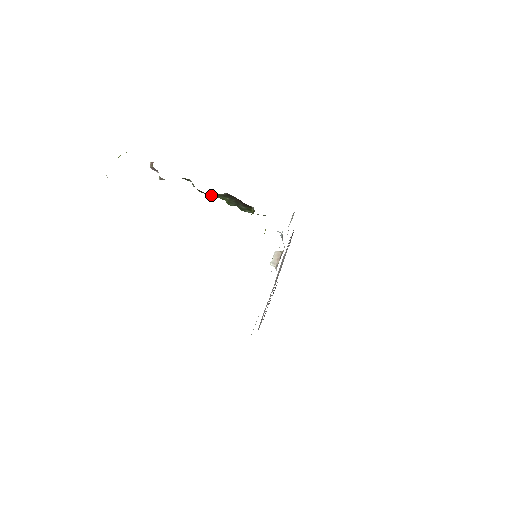
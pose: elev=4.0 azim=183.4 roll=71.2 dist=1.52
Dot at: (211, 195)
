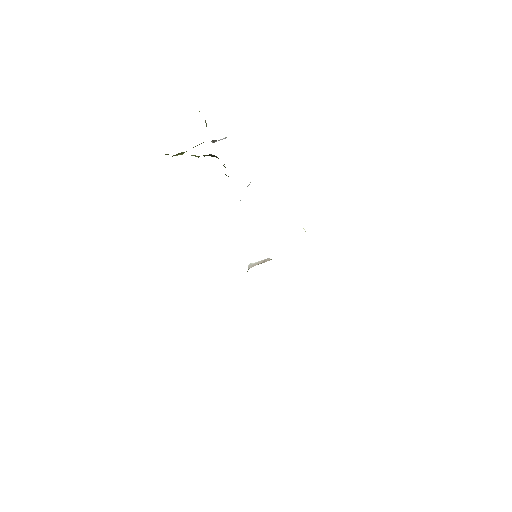
Dot at: occluded
